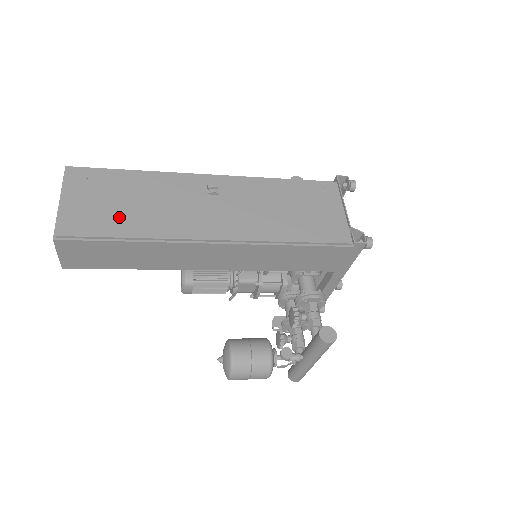
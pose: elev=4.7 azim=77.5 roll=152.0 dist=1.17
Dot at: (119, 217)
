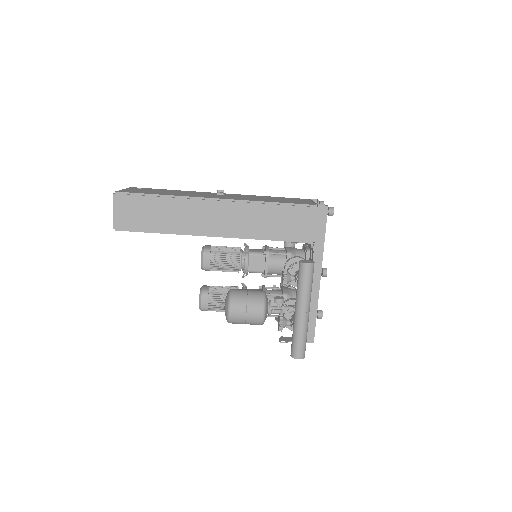
Dot at: occluded
